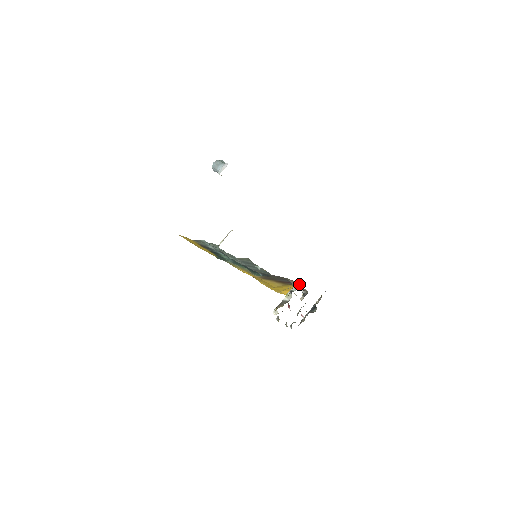
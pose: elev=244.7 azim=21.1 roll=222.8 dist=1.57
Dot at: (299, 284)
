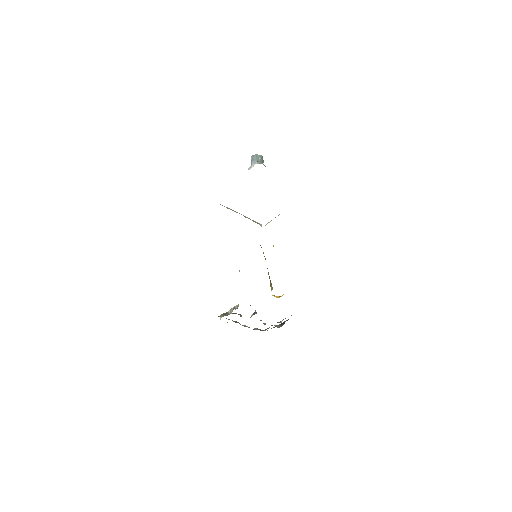
Dot at: occluded
